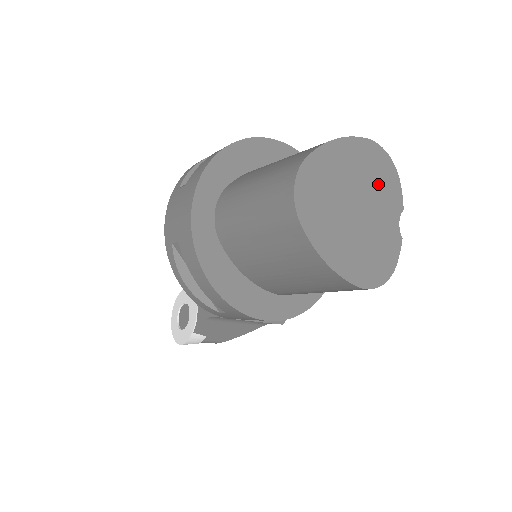
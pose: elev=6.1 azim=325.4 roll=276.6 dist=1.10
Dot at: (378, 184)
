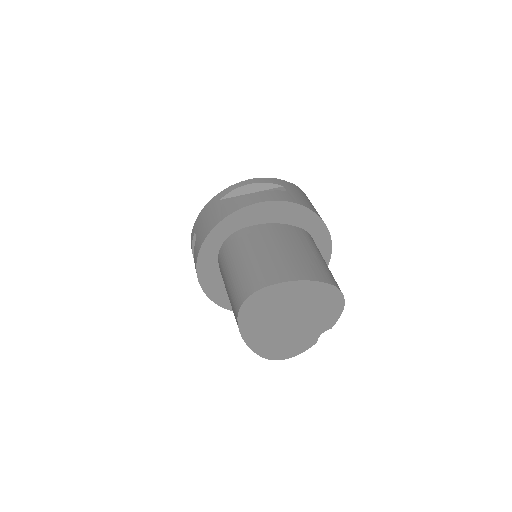
Dot at: (320, 311)
